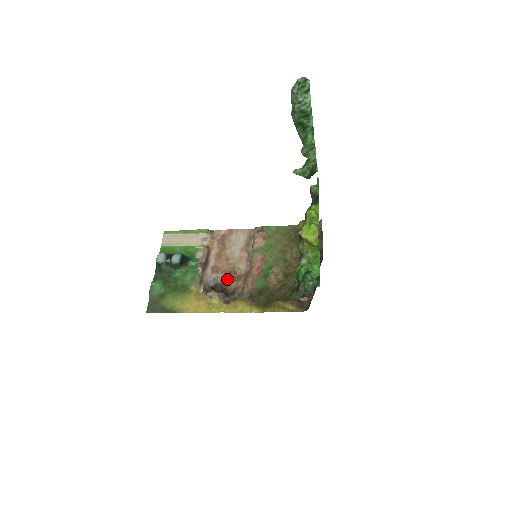
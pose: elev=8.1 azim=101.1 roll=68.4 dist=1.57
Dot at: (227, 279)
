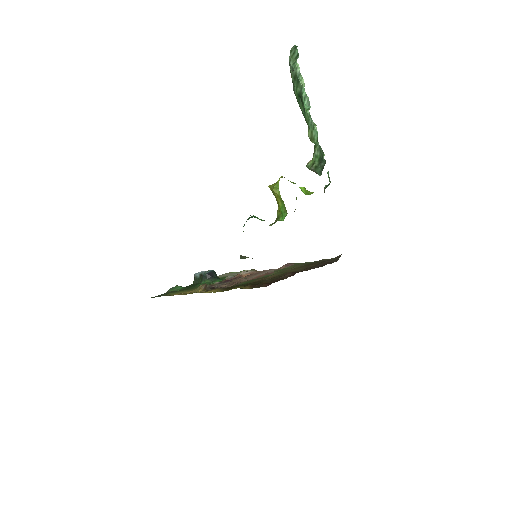
Dot at: (228, 285)
